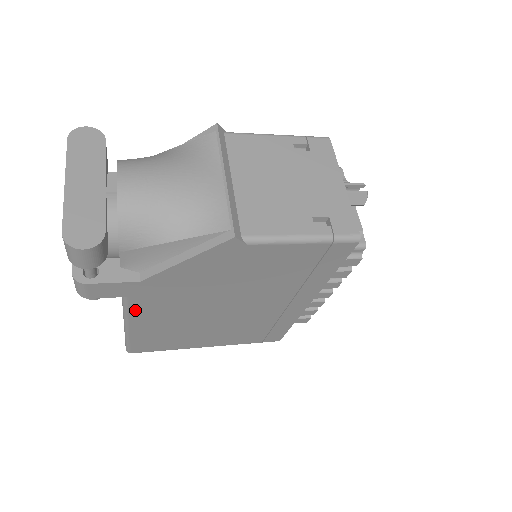
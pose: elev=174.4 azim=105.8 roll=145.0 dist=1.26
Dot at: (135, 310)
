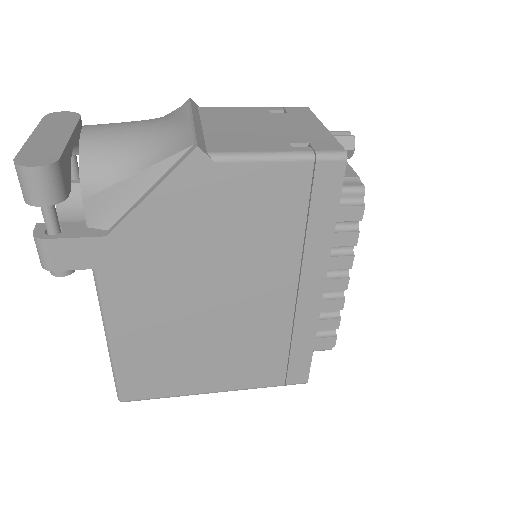
Dot at: (111, 299)
